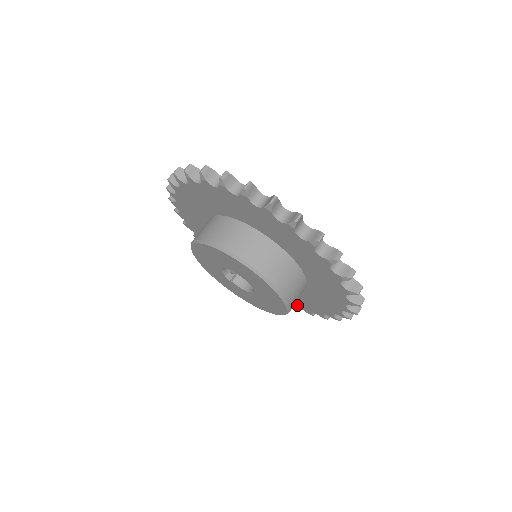
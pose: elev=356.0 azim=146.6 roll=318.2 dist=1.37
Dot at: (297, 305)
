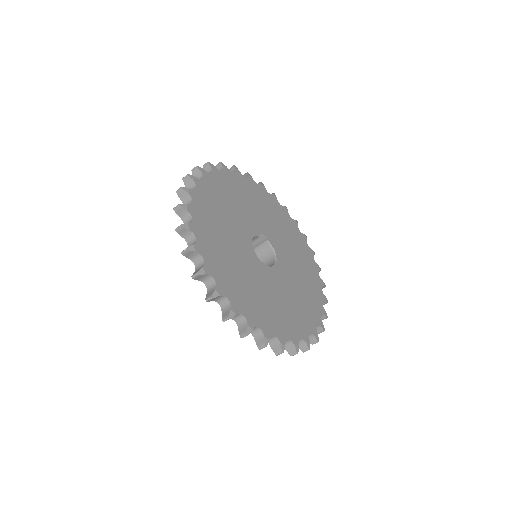
Dot at: occluded
